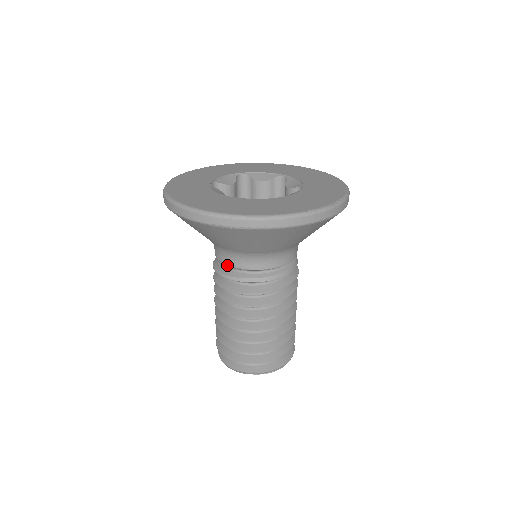
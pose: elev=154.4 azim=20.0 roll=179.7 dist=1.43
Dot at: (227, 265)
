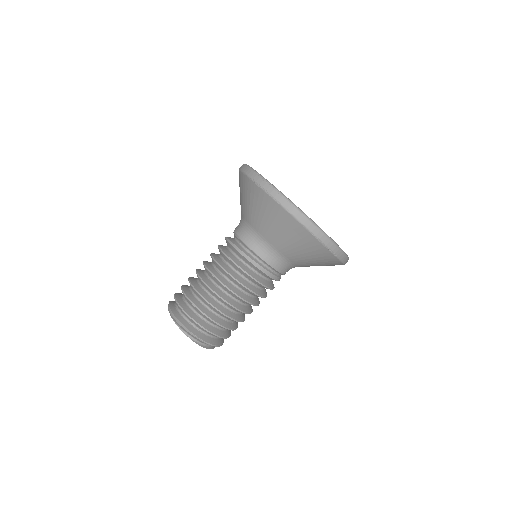
Dot at: (236, 234)
